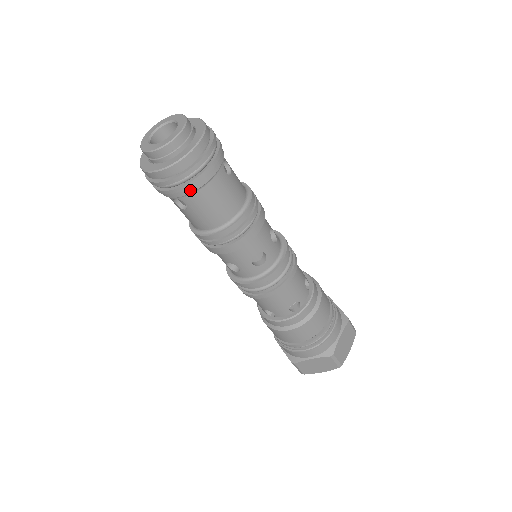
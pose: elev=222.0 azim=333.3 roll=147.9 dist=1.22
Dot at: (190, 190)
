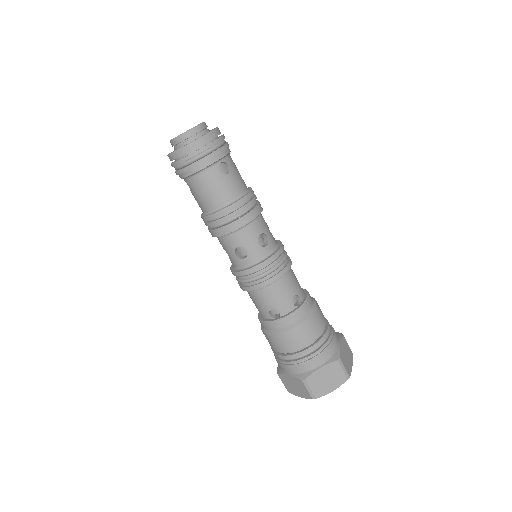
Dot at: (186, 174)
